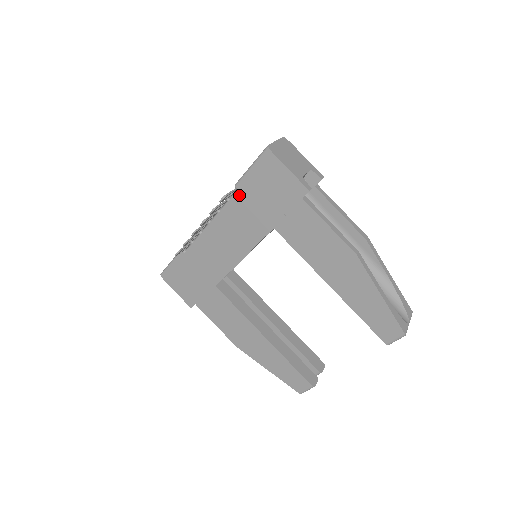
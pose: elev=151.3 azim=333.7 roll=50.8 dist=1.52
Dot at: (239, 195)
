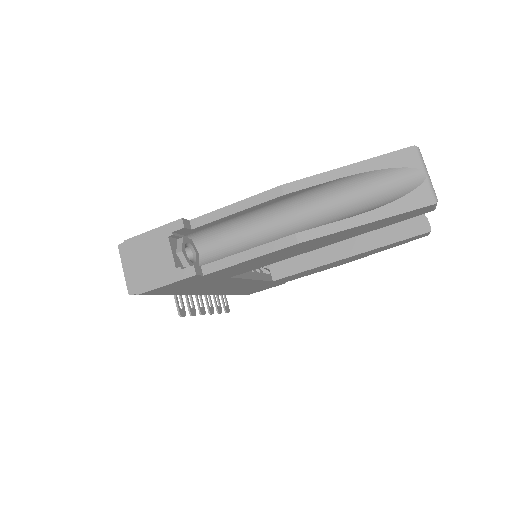
Dot at: (181, 294)
